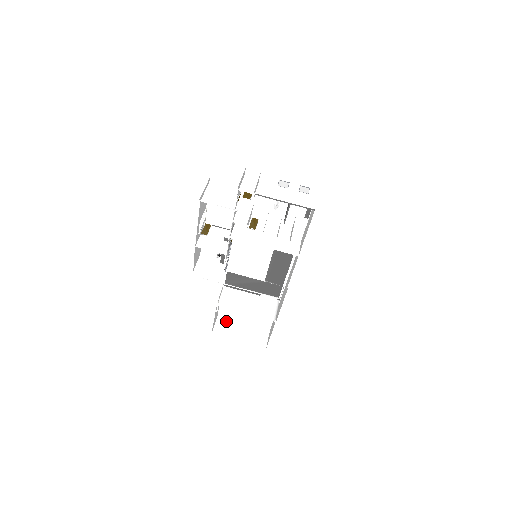
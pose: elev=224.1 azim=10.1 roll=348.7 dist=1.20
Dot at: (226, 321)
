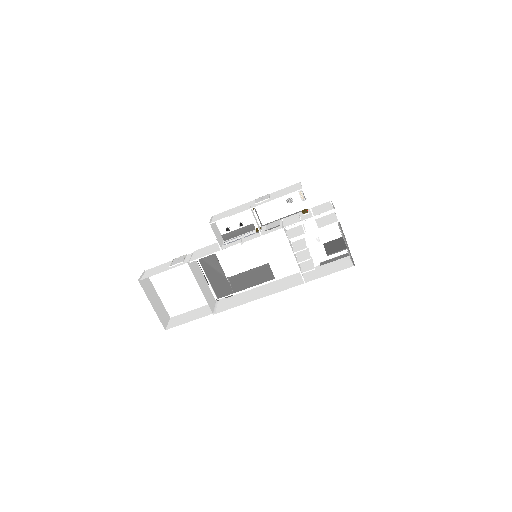
Dot at: (149, 280)
